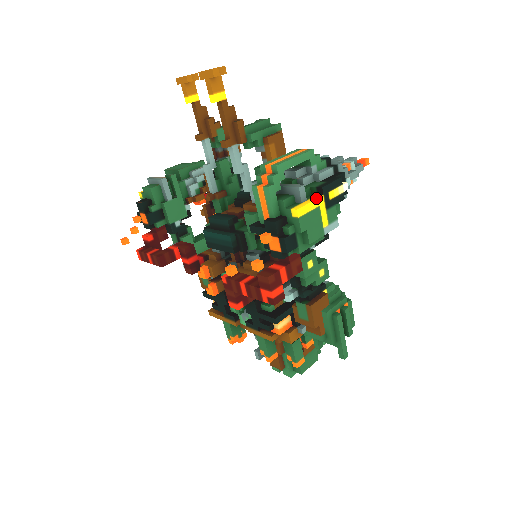
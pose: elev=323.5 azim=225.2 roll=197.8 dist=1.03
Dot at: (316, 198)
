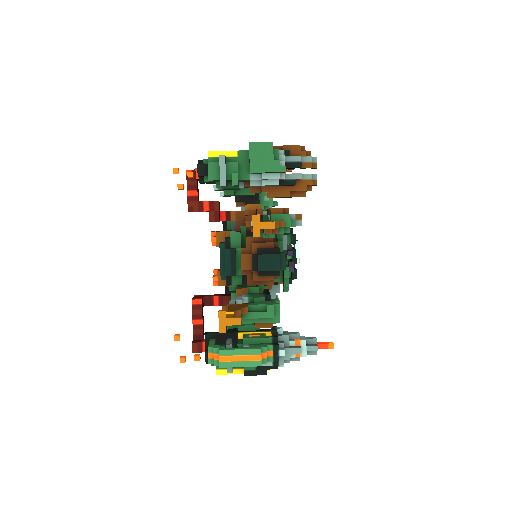
Dot at: (237, 373)
